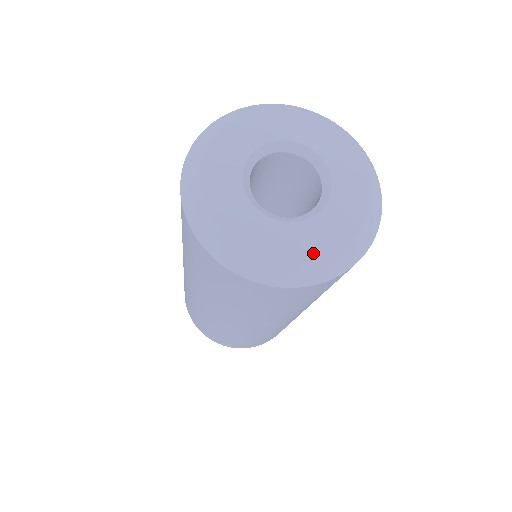
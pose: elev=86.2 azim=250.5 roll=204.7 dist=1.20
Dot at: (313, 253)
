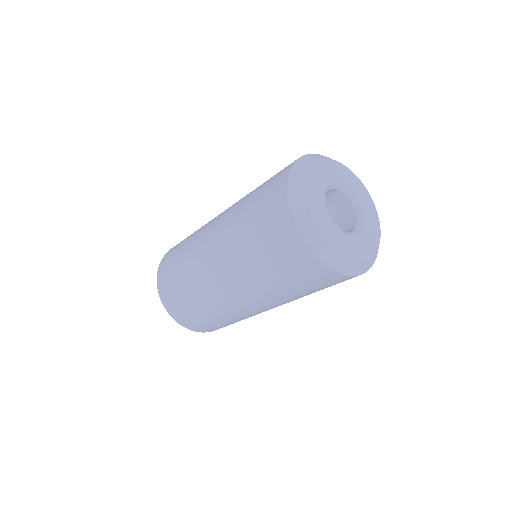
Dot at: (362, 256)
